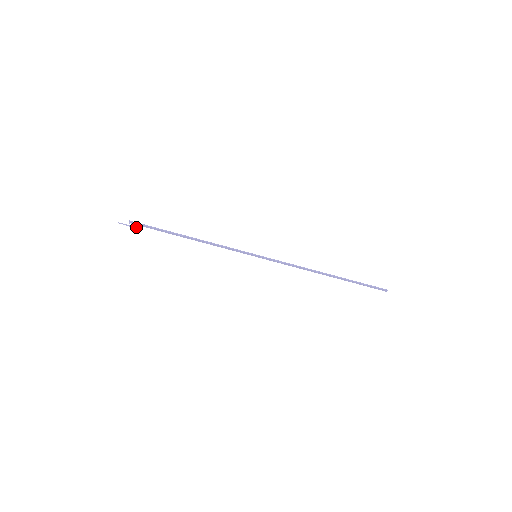
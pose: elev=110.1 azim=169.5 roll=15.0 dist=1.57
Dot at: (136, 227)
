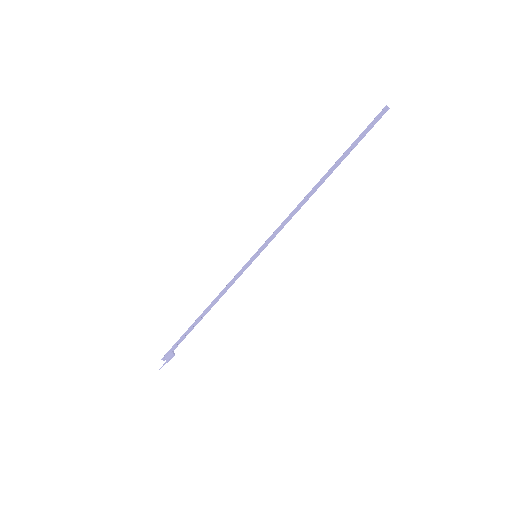
Dot at: (169, 357)
